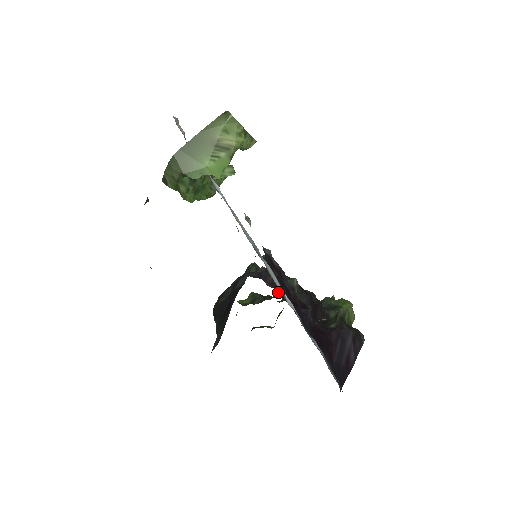
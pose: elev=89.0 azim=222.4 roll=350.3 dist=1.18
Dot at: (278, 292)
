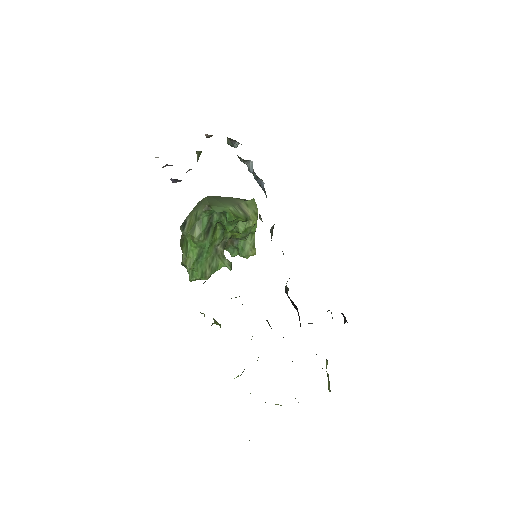
Dot at: occluded
